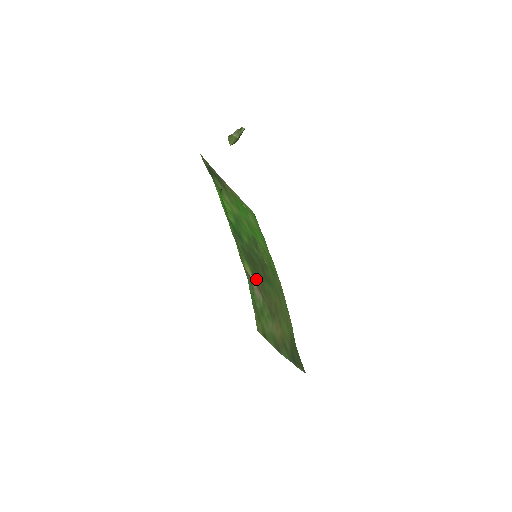
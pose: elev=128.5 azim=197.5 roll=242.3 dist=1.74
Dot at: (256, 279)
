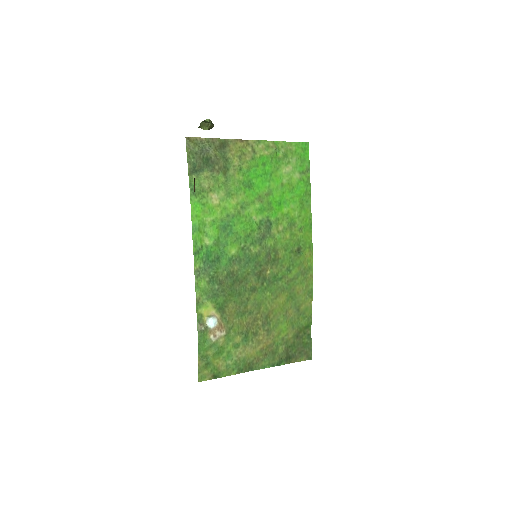
Dot at: (226, 311)
